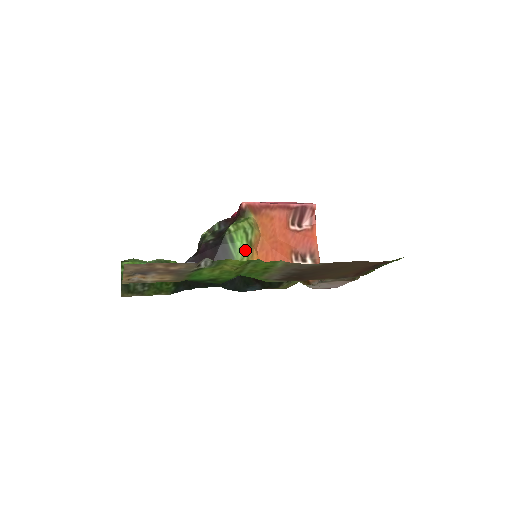
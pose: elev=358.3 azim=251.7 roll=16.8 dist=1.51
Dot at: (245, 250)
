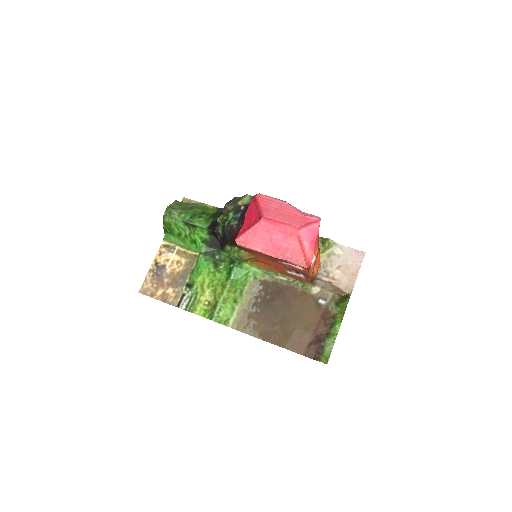
Dot at: occluded
